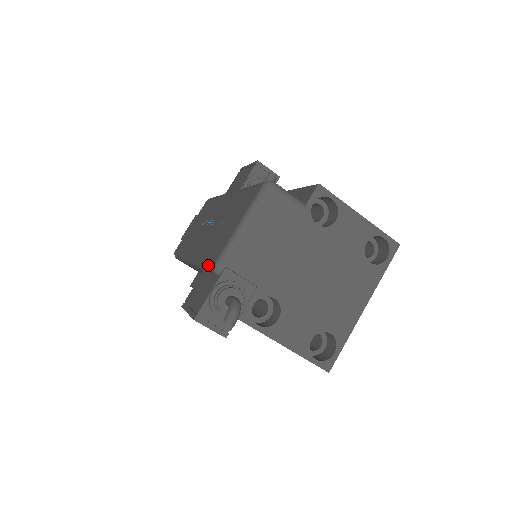
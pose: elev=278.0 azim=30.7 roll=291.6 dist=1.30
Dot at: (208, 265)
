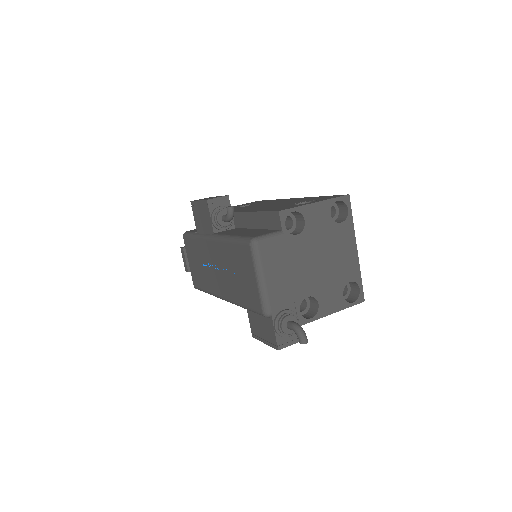
Dot at: (256, 312)
